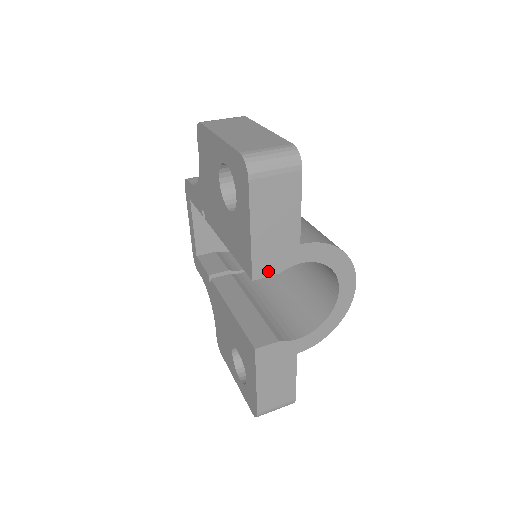
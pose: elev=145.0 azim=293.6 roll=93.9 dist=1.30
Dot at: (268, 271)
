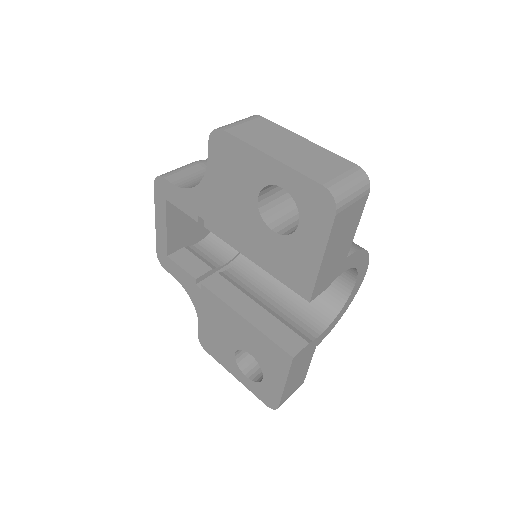
Dot at: (321, 289)
